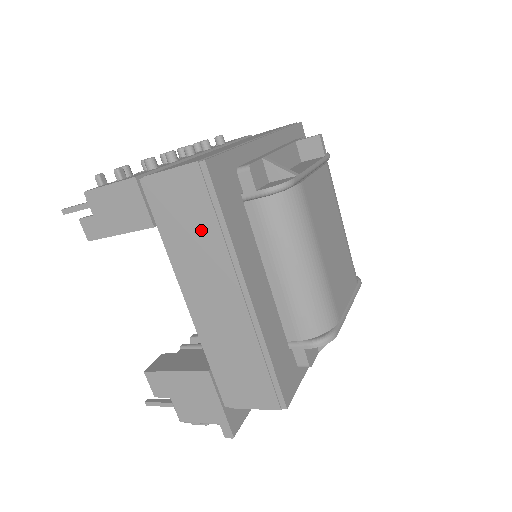
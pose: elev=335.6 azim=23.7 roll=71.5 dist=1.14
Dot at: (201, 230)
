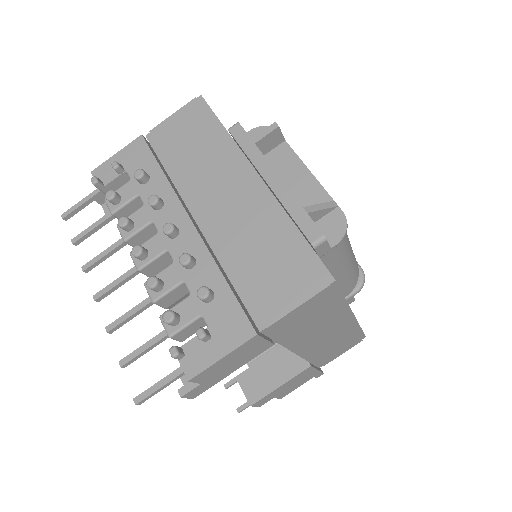
Dot at: (322, 316)
